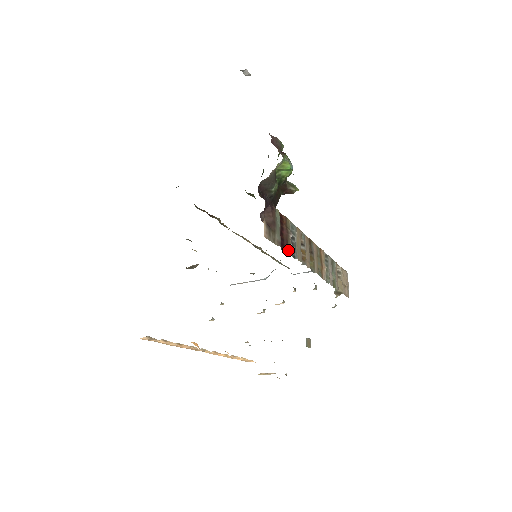
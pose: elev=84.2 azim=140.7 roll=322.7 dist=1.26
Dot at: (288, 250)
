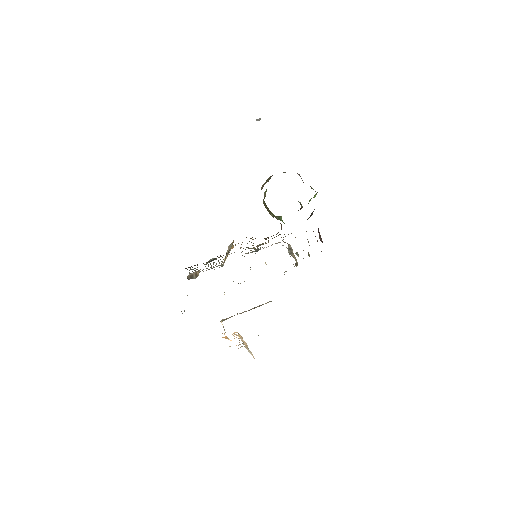
Dot at: occluded
